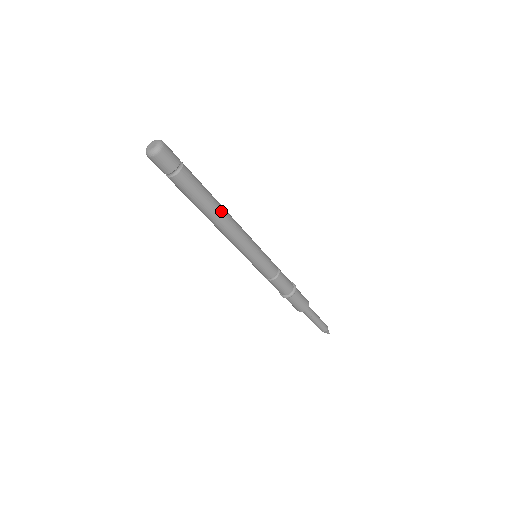
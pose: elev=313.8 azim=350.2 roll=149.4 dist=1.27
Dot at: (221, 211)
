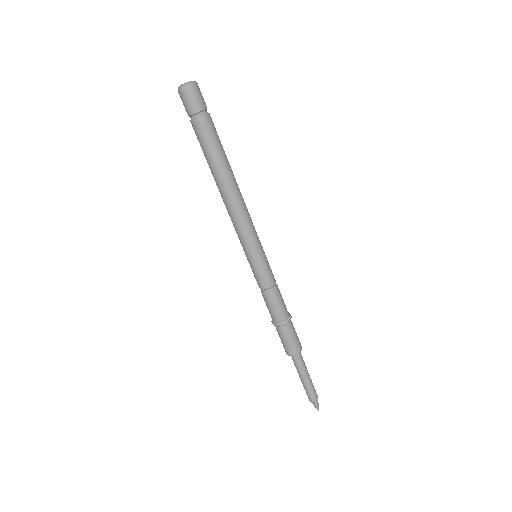
Dot at: (234, 177)
